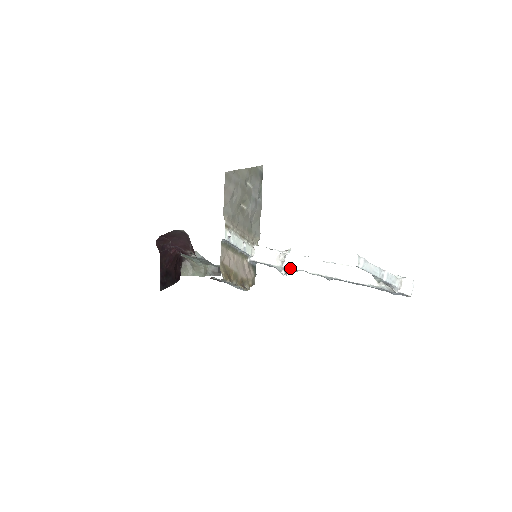
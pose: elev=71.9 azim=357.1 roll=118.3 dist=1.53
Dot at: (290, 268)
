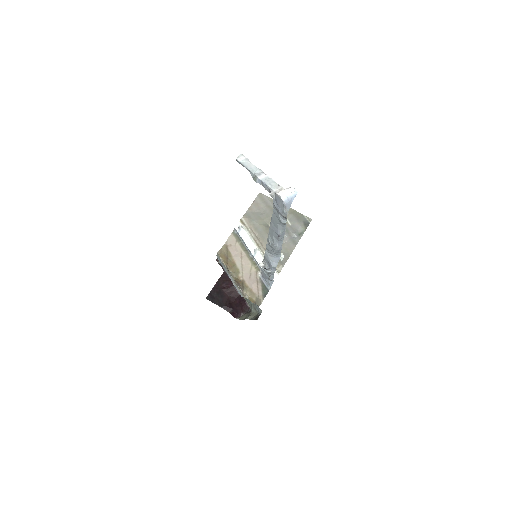
Dot at: (264, 255)
